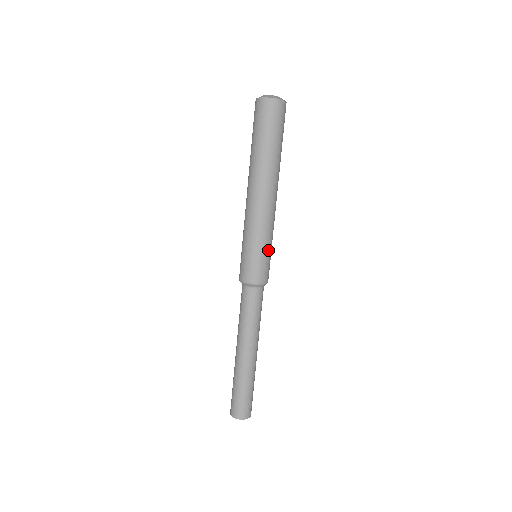
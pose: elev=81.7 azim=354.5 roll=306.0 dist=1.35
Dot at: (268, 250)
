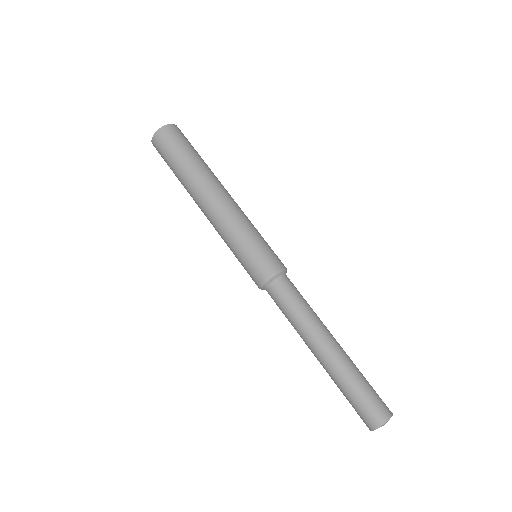
Dot at: (250, 243)
